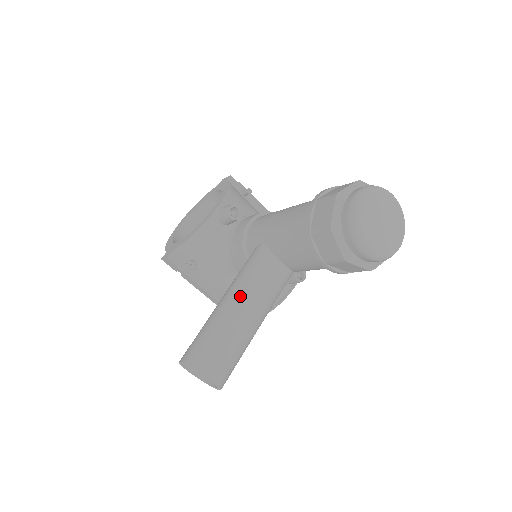
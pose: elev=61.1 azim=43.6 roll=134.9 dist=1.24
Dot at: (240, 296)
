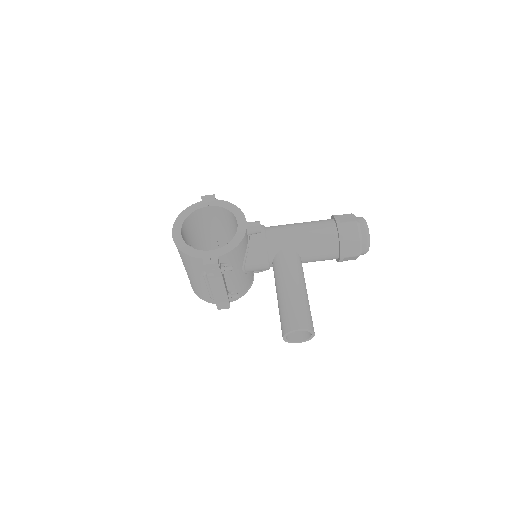
Dot at: (302, 282)
